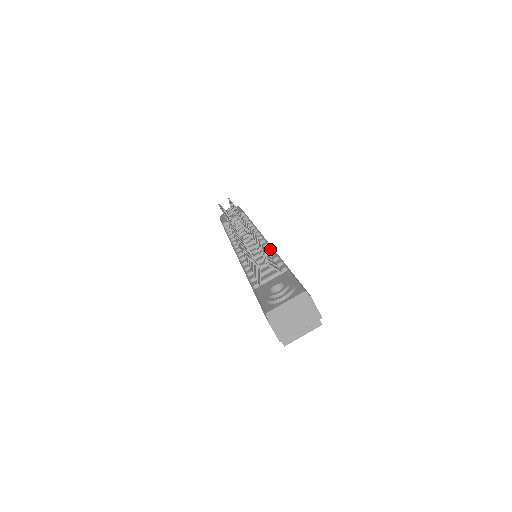
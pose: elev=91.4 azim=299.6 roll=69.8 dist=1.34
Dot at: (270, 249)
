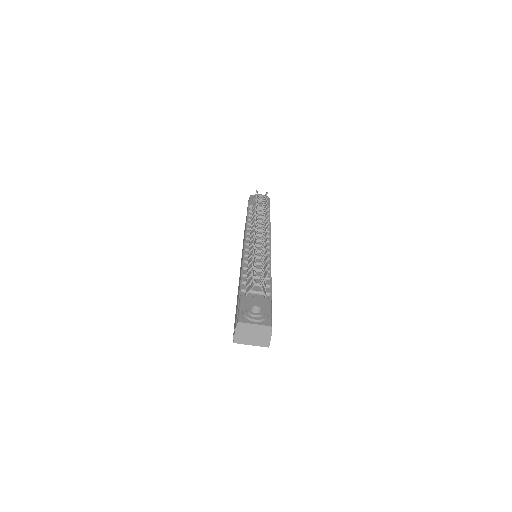
Dot at: (269, 265)
